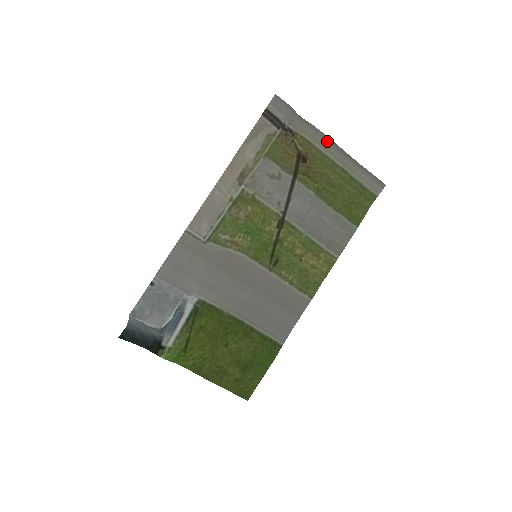
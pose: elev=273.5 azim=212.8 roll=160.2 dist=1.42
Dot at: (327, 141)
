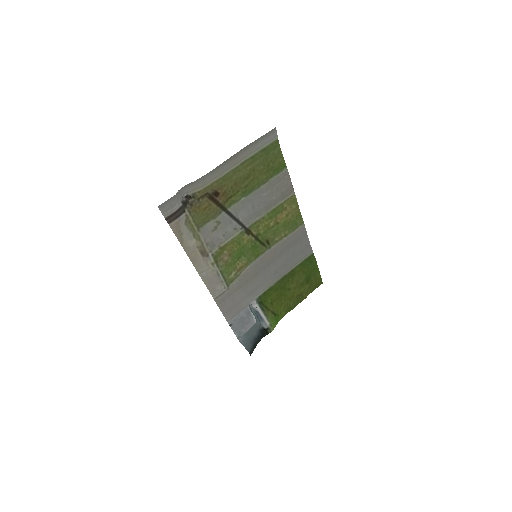
Dot at: (215, 172)
